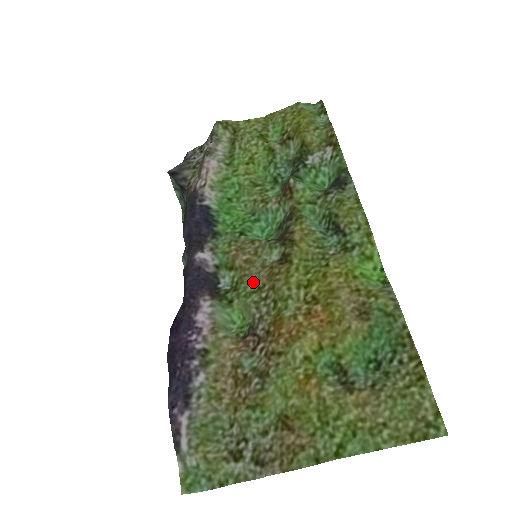
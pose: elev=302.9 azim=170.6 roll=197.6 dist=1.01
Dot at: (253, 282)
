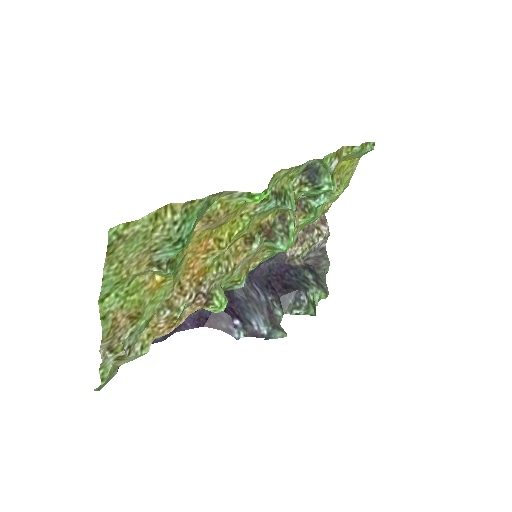
Dot at: (238, 269)
